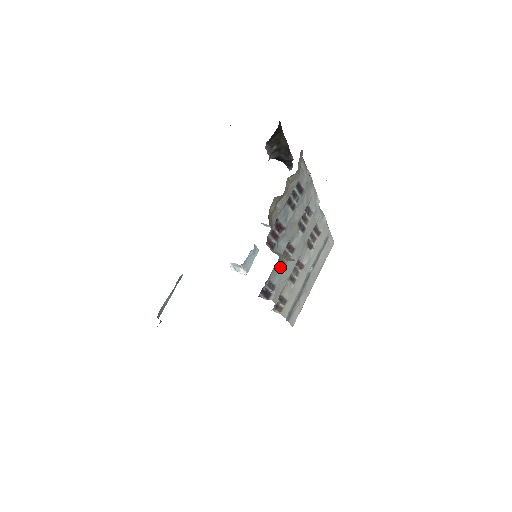
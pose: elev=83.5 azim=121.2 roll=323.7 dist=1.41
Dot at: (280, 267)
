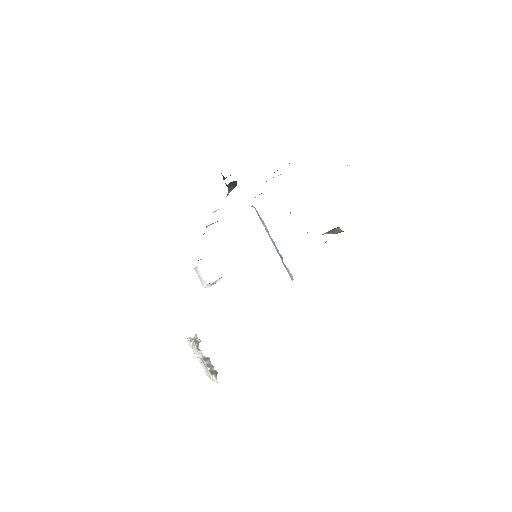
Dot at: occluded
